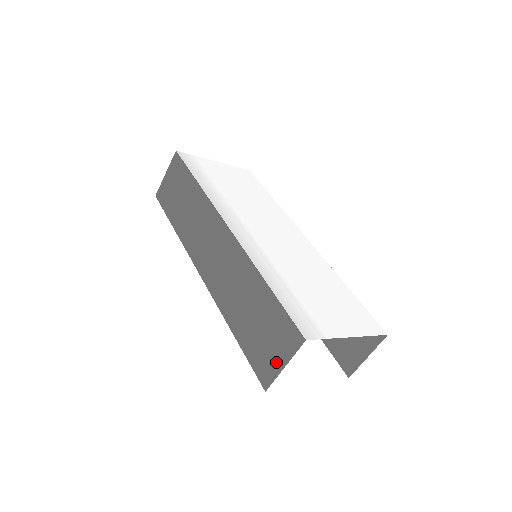
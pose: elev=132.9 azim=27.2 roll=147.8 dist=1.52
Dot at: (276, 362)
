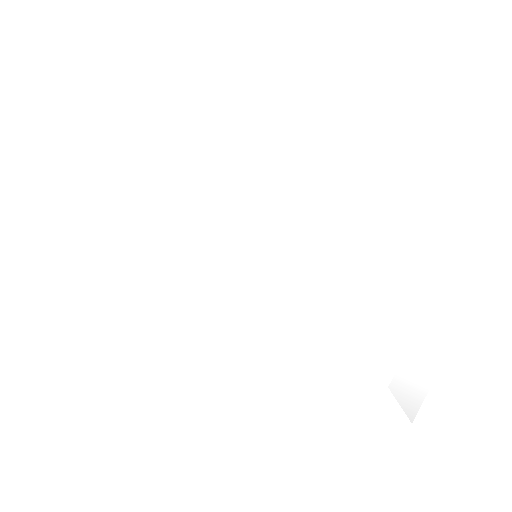
Dot at: occluded
